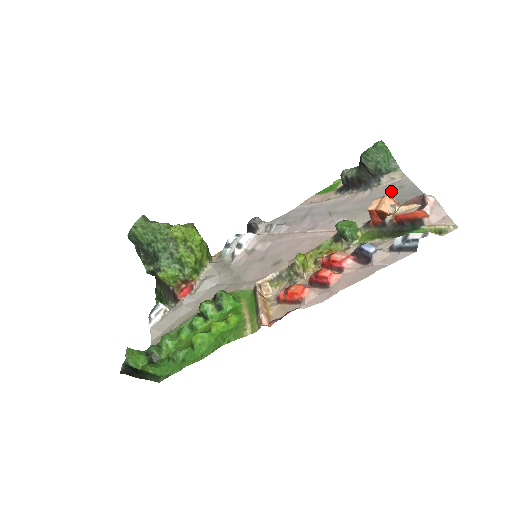
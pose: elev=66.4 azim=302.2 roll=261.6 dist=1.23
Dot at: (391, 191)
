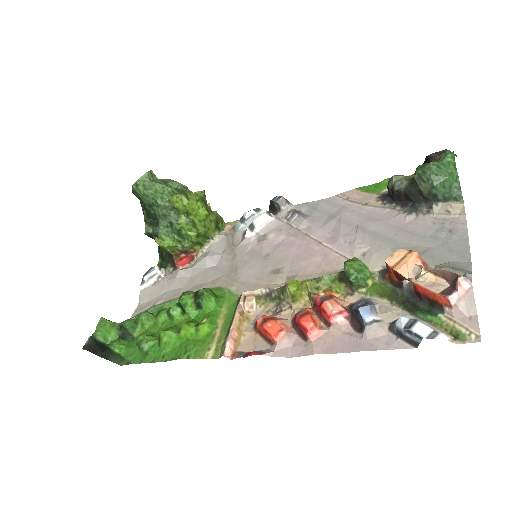
Dot at: (436, 231)
